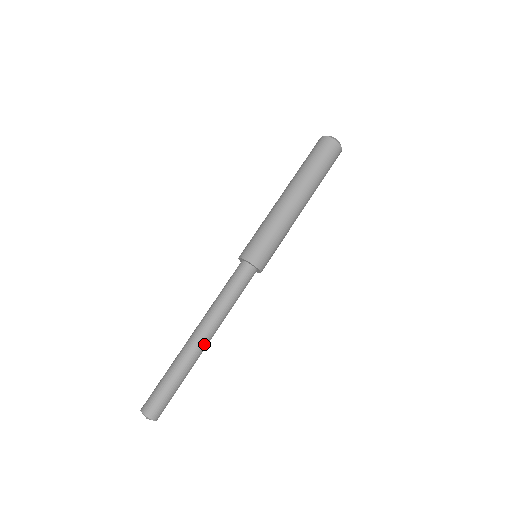
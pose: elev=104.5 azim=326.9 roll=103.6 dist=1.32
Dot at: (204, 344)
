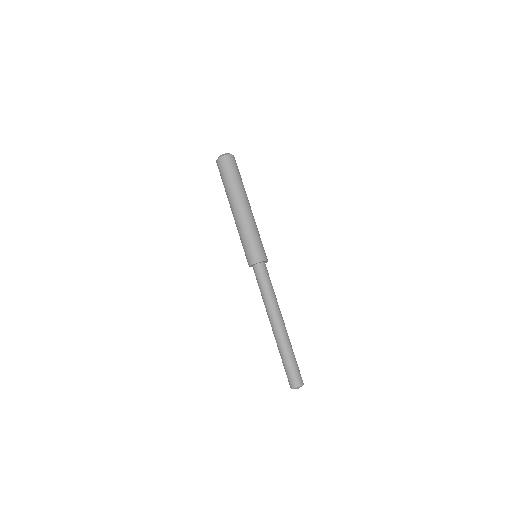
Dot at: (284, 324)
